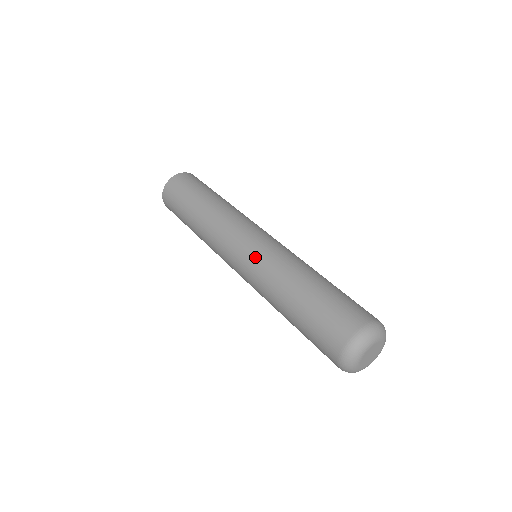
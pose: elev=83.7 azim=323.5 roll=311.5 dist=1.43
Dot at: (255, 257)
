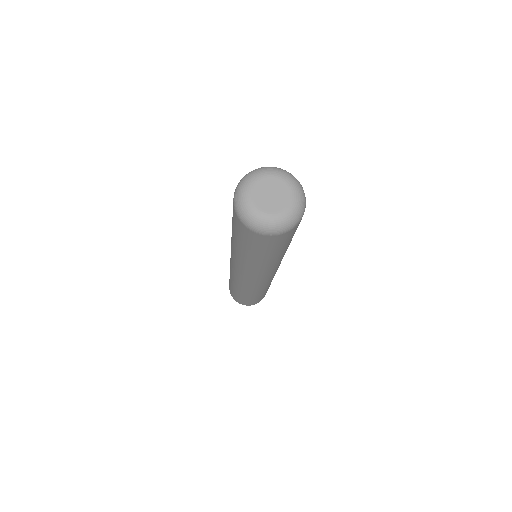
Dot at: occluded
